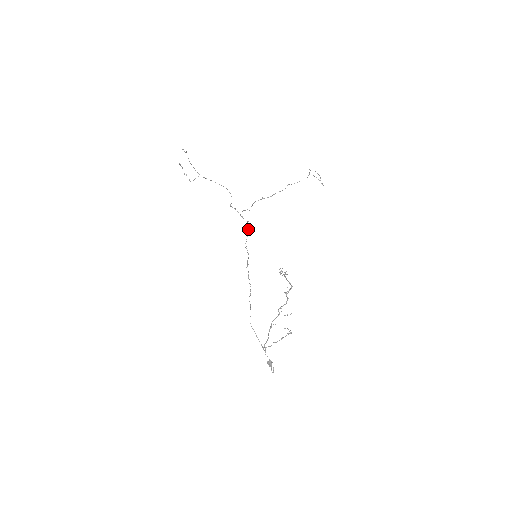
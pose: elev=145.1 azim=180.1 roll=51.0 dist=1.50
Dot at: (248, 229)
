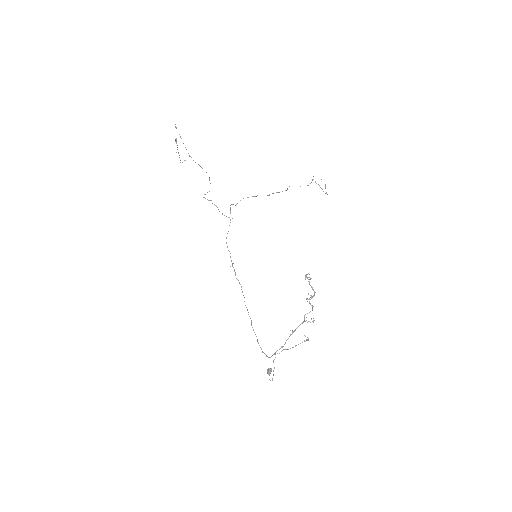
Dot at: (229, 225)
